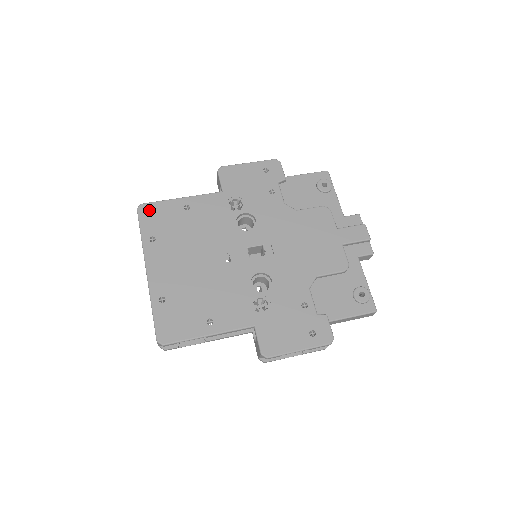
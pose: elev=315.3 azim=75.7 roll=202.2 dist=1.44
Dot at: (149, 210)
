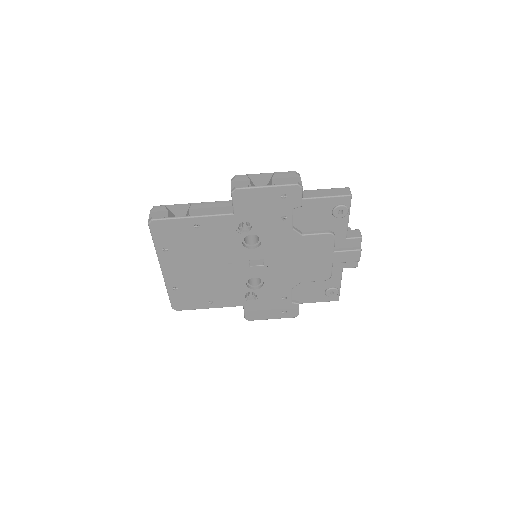
Dot at: (160, 226)
